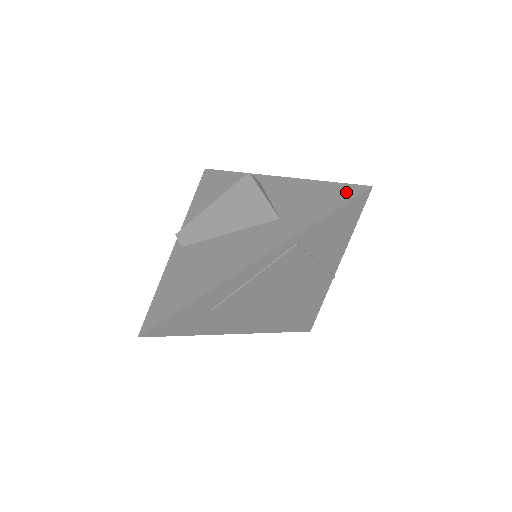
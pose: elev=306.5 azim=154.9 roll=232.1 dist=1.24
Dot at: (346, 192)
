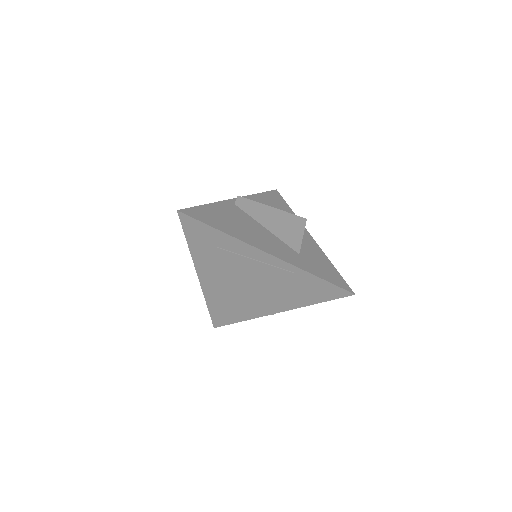
Dot at: (341, 282)
